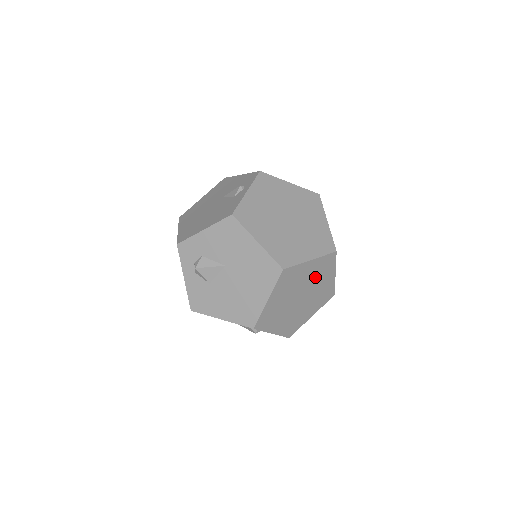
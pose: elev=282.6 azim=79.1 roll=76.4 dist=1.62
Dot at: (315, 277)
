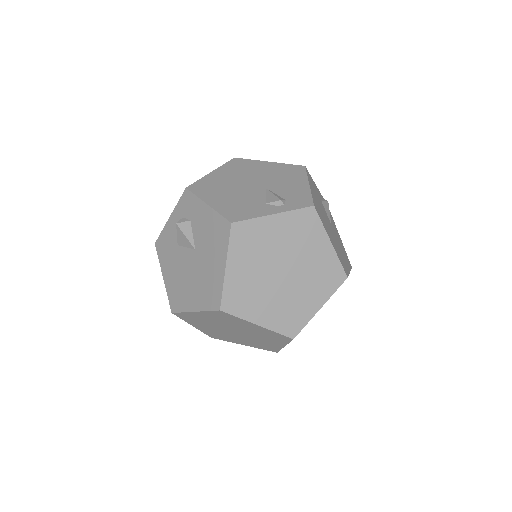
Dot at: (258, 334)
